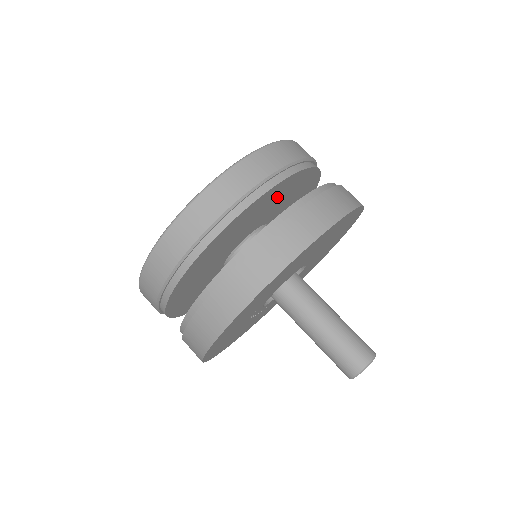
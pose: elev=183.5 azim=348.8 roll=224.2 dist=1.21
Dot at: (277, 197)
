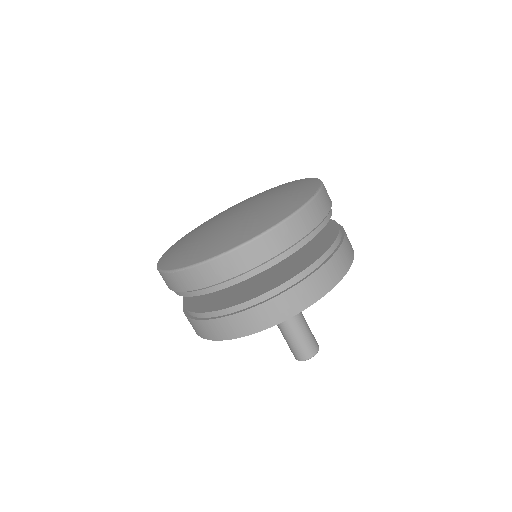
Dot at: occluded
